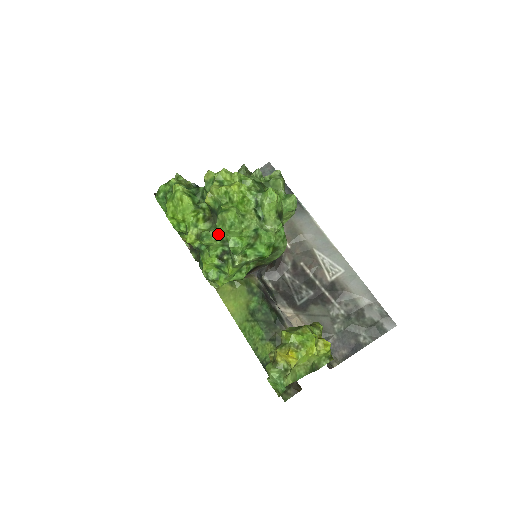
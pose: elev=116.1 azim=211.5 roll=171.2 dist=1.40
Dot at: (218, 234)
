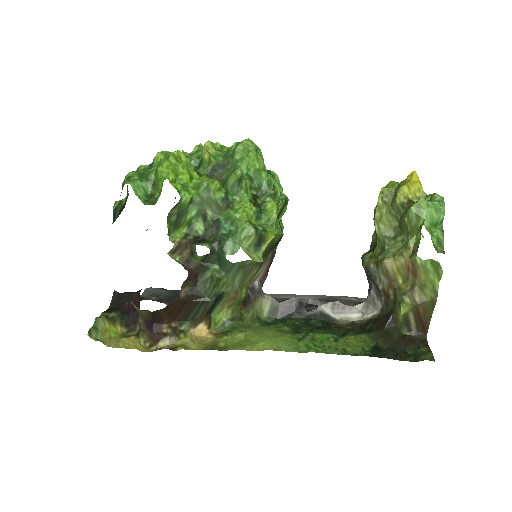
Dot at: occluded
